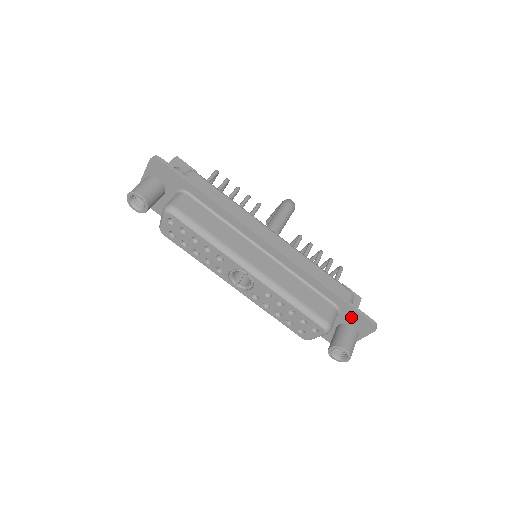
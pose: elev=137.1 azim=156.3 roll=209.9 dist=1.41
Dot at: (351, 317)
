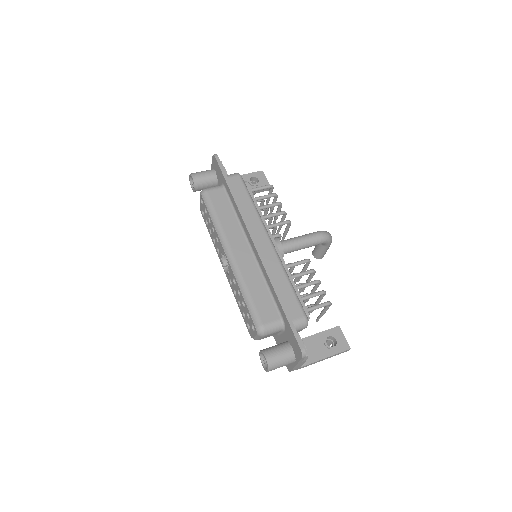
Dot at: (290, 336)
